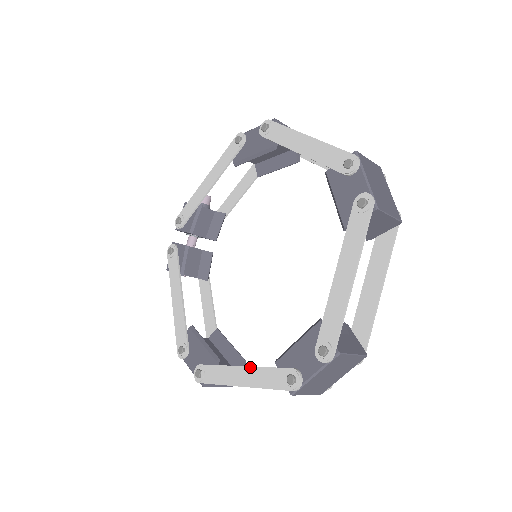
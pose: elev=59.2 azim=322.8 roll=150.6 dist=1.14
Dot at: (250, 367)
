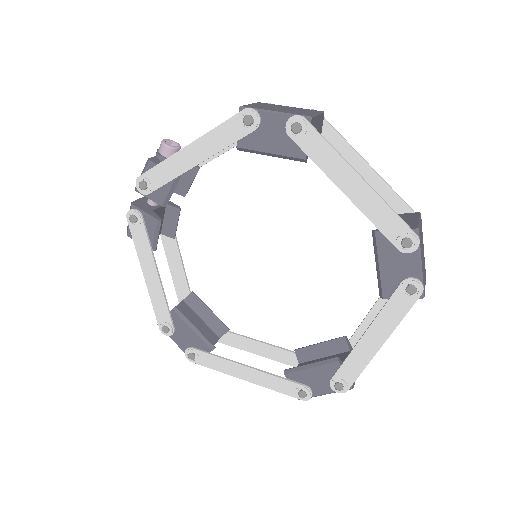
Dot at: (257, 371)
